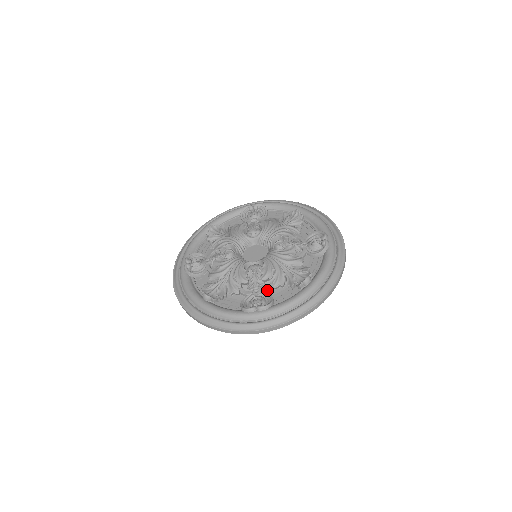
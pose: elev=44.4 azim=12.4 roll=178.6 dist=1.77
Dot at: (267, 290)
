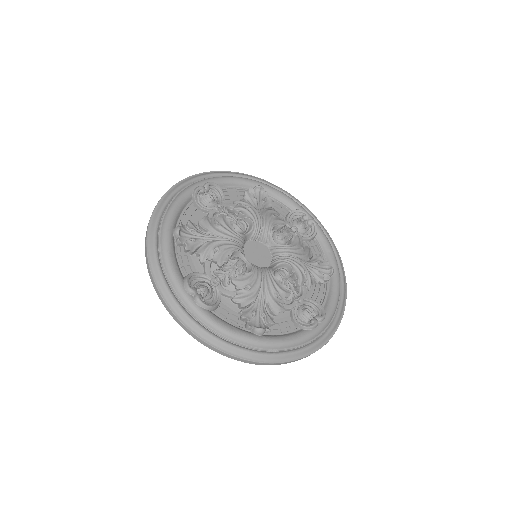
Dot at: occluded
